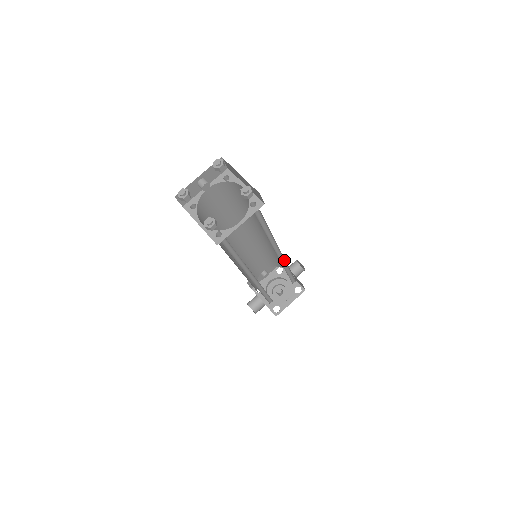
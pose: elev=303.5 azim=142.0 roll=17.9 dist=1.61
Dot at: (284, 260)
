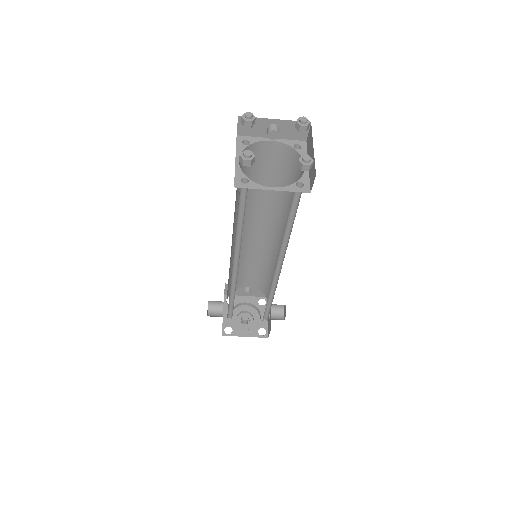
Dot at: (276, 284)
